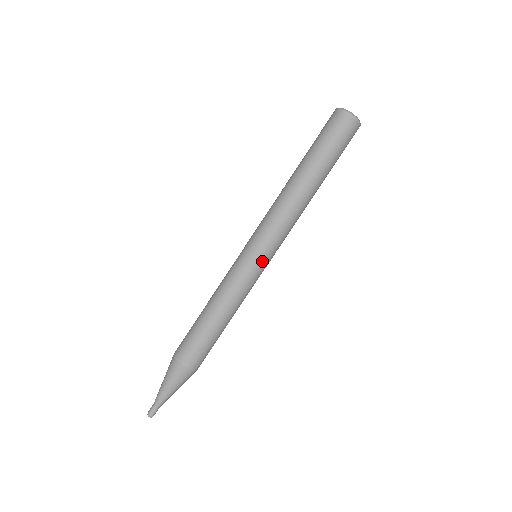
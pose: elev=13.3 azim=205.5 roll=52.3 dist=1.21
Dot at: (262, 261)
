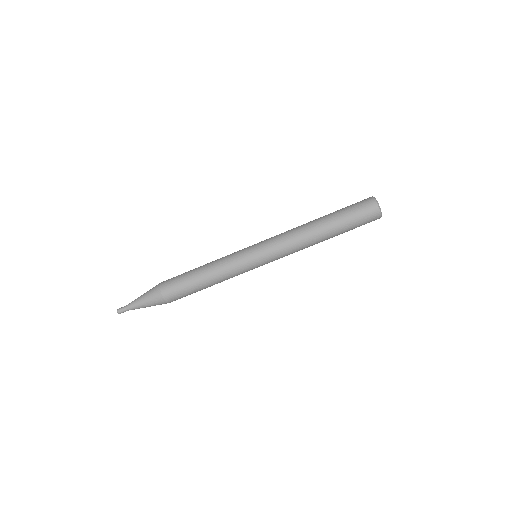
Dot at: occluded
